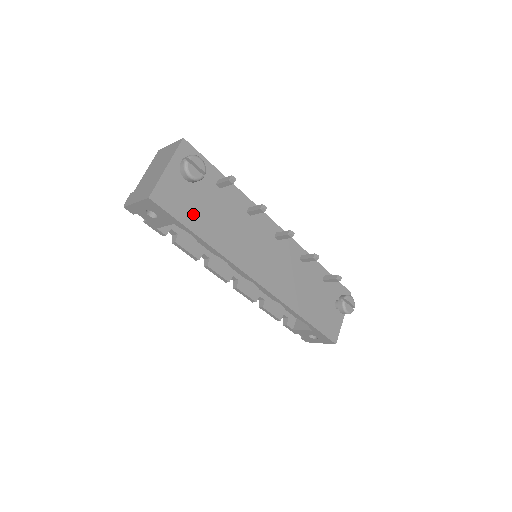
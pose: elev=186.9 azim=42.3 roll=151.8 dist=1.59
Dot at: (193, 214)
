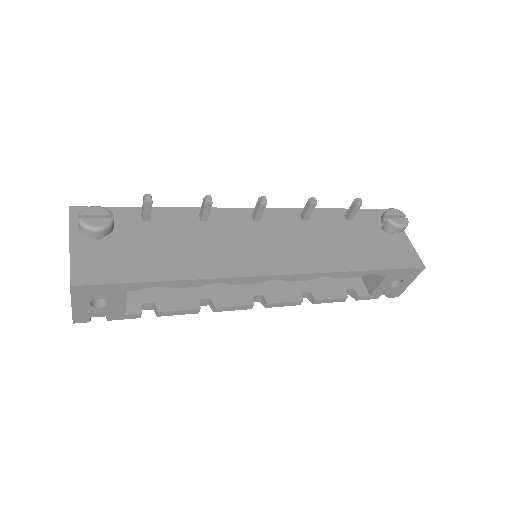
Dot at: (138, 265)
